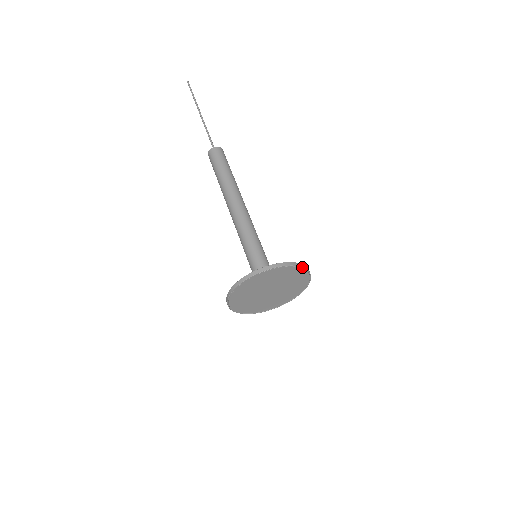
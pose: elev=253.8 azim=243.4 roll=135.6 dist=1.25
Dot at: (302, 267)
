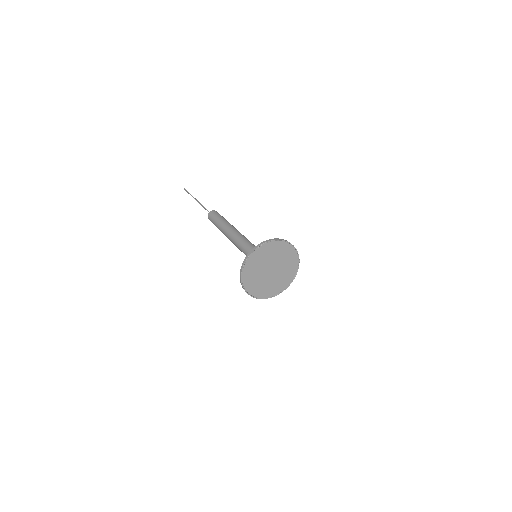
Dot at: (288, 242)
